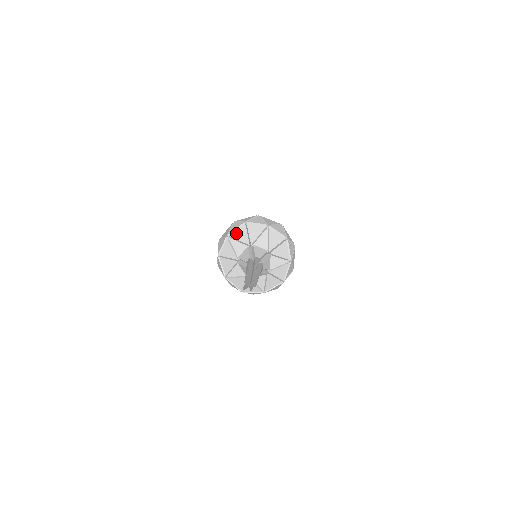
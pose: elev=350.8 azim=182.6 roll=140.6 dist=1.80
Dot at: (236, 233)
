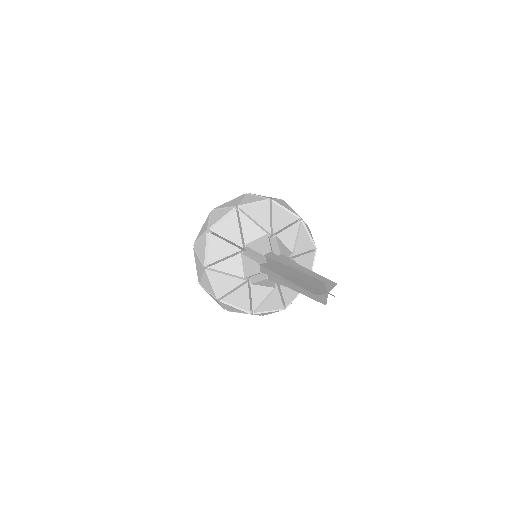
Dot at: (253, 208)
